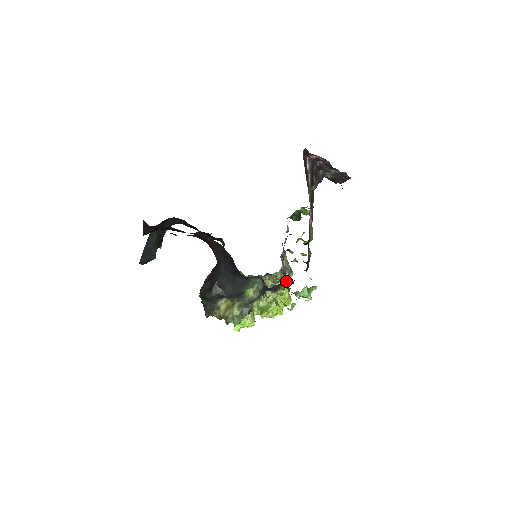
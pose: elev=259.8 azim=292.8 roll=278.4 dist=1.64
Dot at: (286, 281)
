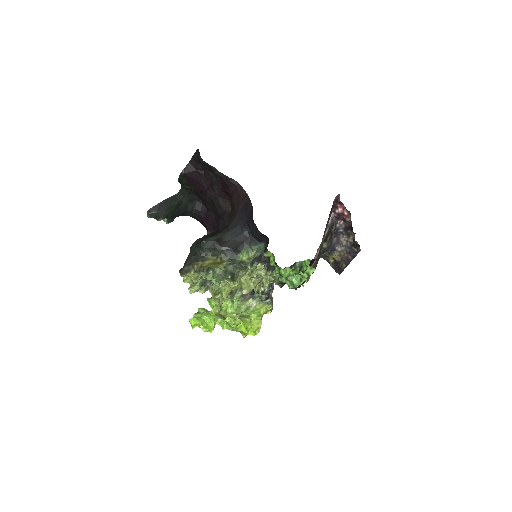
Dot at: (265, 307)
